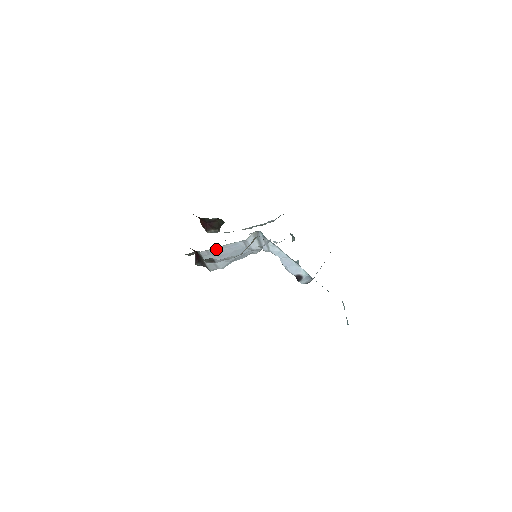
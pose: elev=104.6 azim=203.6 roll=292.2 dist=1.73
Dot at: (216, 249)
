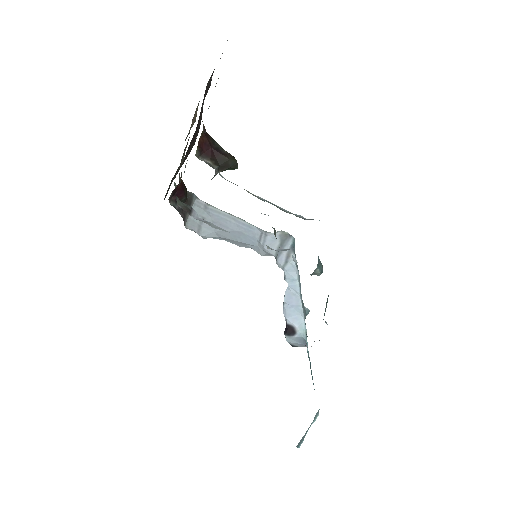
Dot at: (220, 211)
